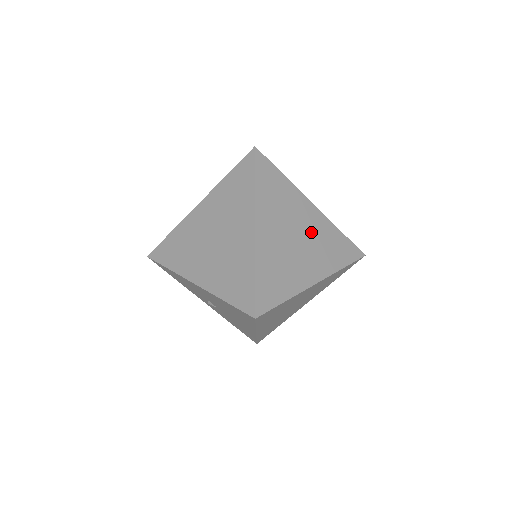
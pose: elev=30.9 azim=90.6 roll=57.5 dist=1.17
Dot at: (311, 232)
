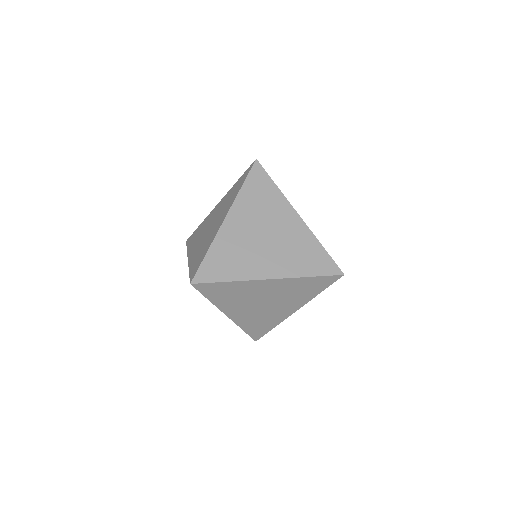
Dot at: occluded
